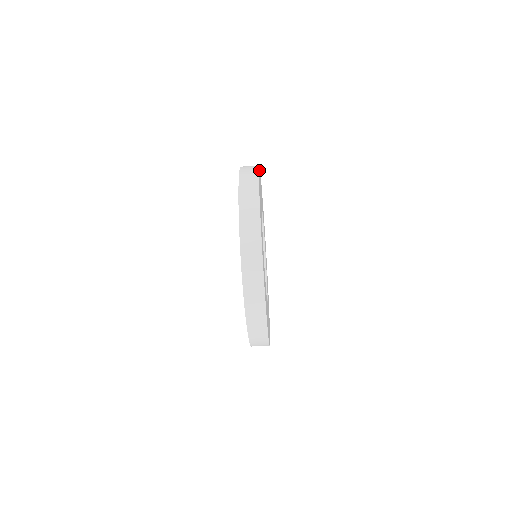
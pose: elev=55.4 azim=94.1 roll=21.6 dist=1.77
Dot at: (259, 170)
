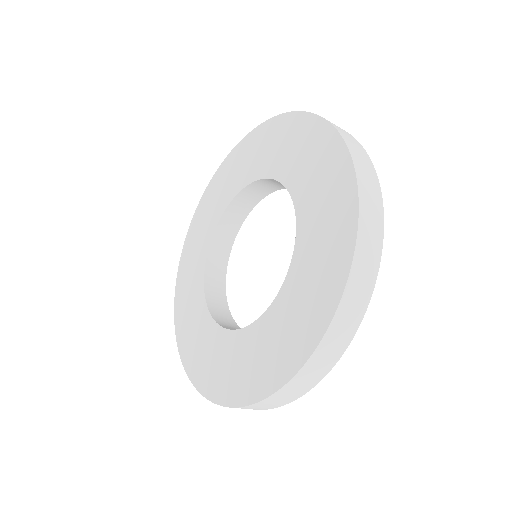
Dot at: occluded
